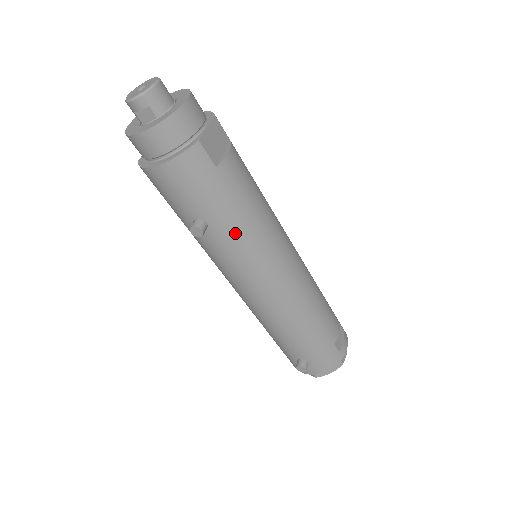
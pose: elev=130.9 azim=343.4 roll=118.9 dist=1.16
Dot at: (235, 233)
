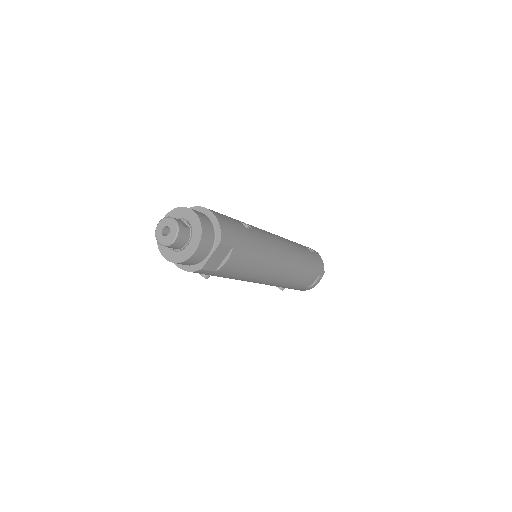
Dot at: (230, 278)
